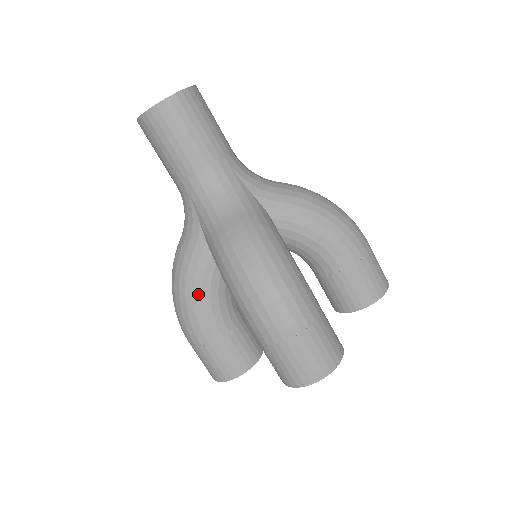
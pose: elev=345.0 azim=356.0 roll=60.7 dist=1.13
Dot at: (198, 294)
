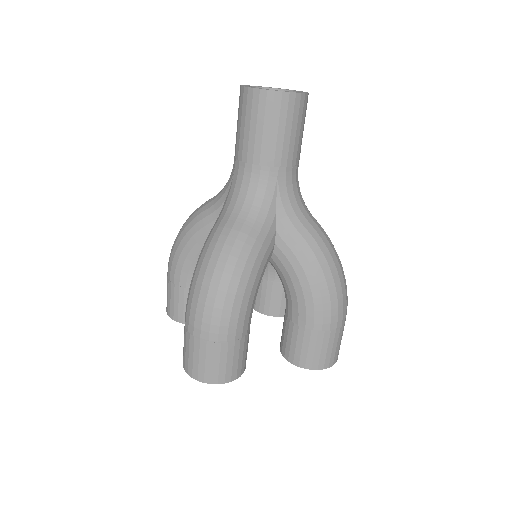
Dot at: (189, 247)
